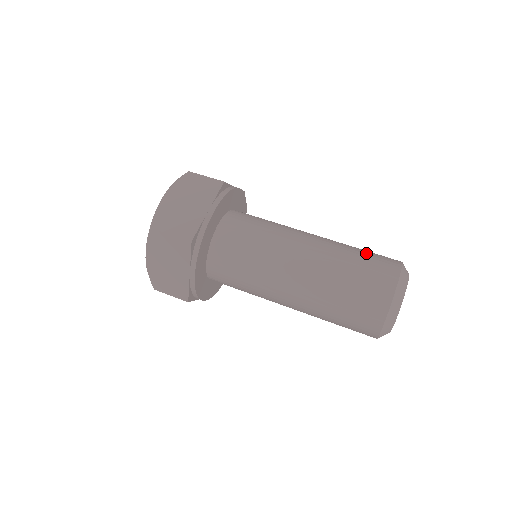
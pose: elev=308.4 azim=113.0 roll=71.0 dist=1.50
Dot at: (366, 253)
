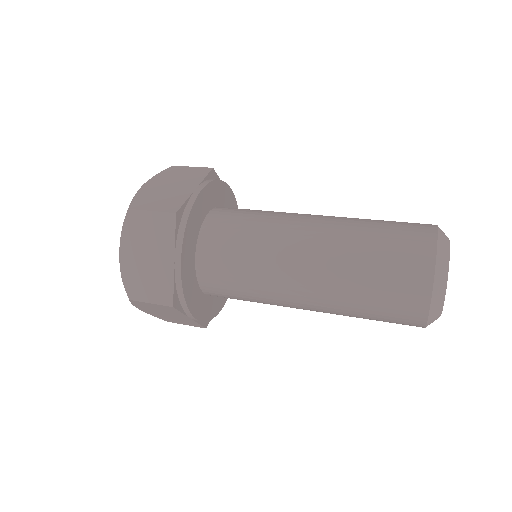
Dot at: occluded
